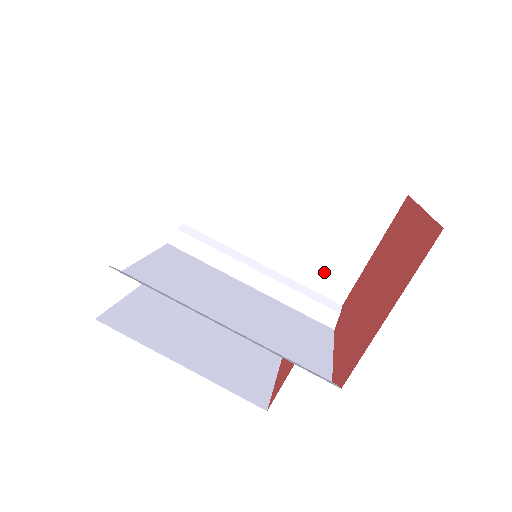
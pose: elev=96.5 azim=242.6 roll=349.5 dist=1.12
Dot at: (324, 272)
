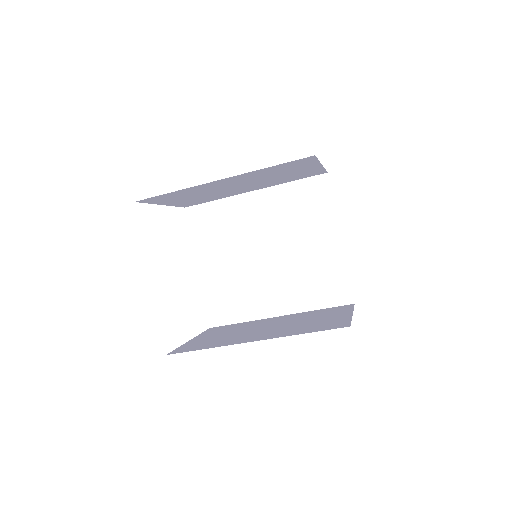
Dot at: (297, 177)
